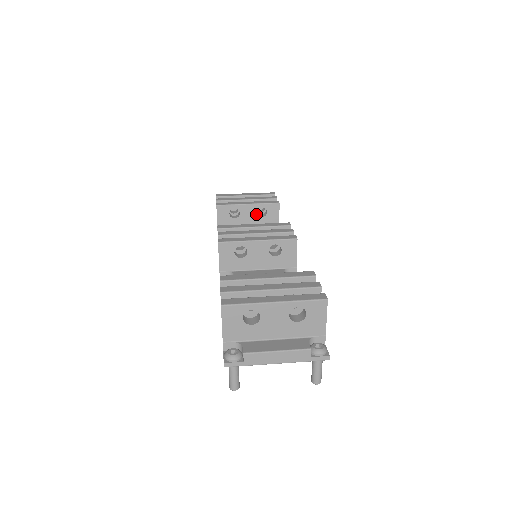
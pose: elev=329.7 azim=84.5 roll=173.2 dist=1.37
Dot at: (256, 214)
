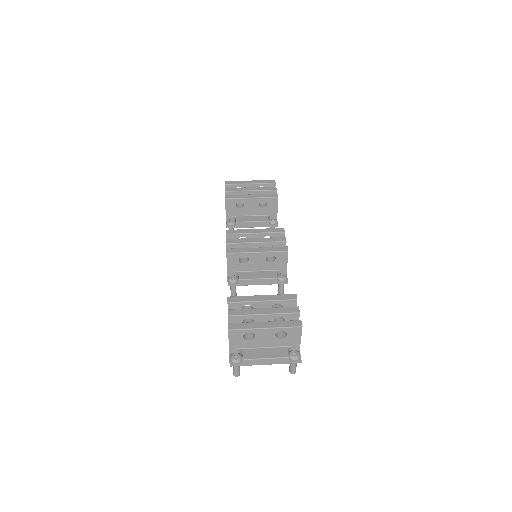
Dot at: (258, 205)
